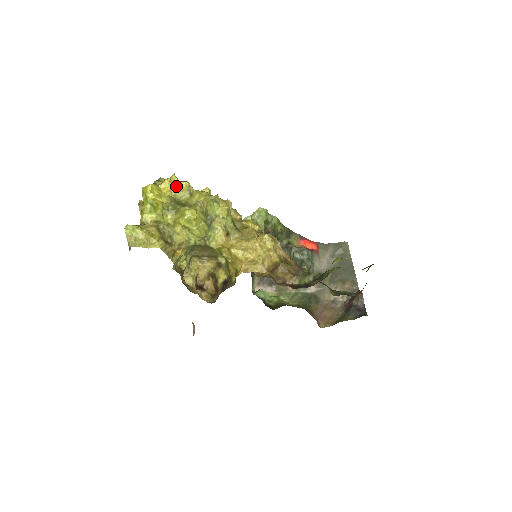
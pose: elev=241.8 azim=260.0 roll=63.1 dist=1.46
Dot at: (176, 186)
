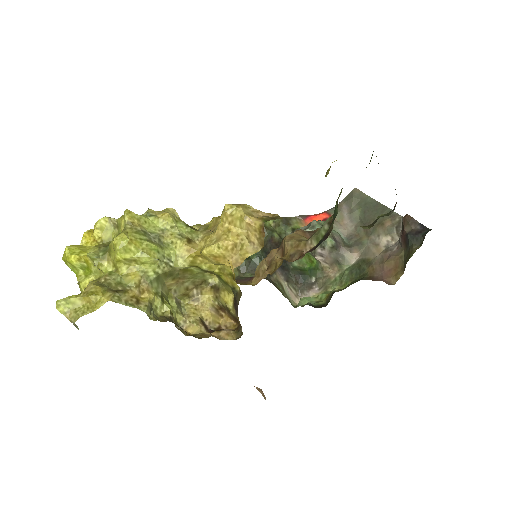
Dot at: (95, 230)
